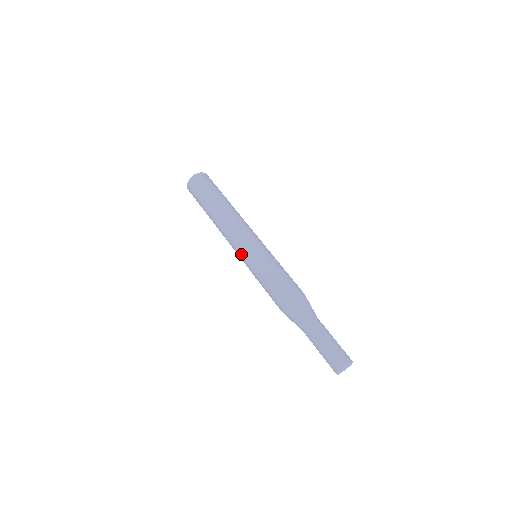
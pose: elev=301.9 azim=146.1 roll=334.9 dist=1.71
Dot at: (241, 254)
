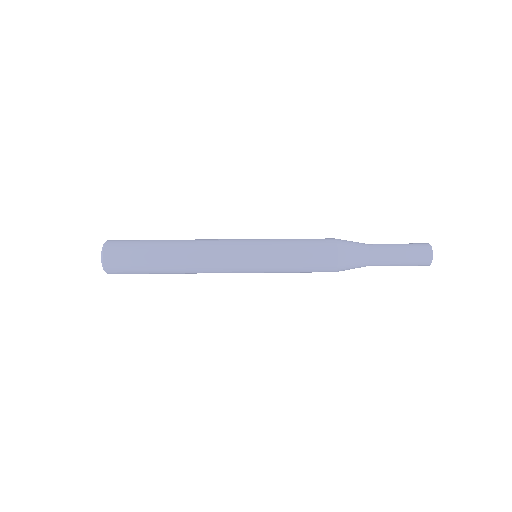
Dot at: (246, 270)
